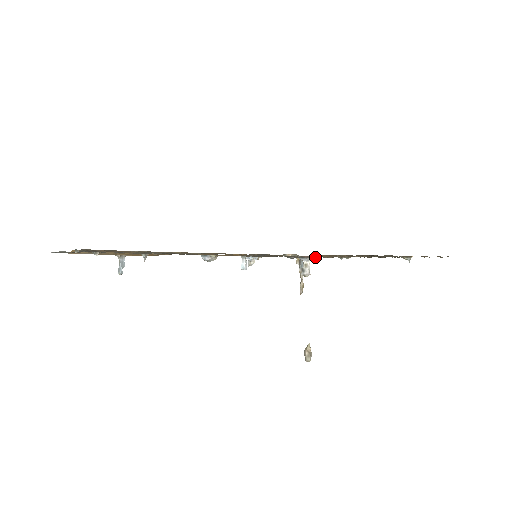
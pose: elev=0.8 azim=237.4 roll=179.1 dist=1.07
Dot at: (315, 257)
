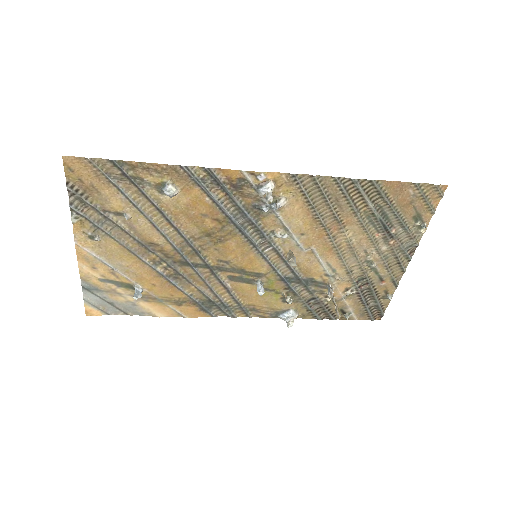
Dot at: (340, 278)
